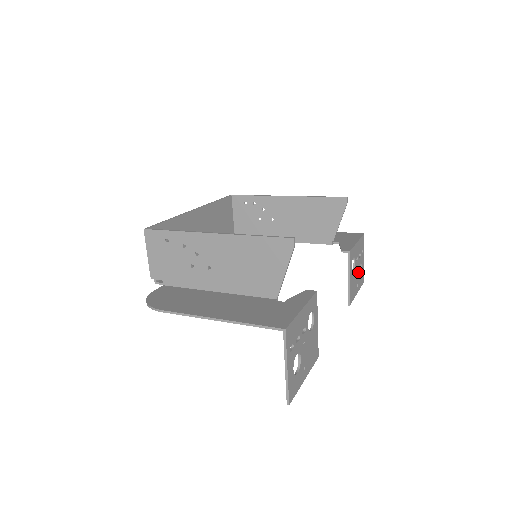
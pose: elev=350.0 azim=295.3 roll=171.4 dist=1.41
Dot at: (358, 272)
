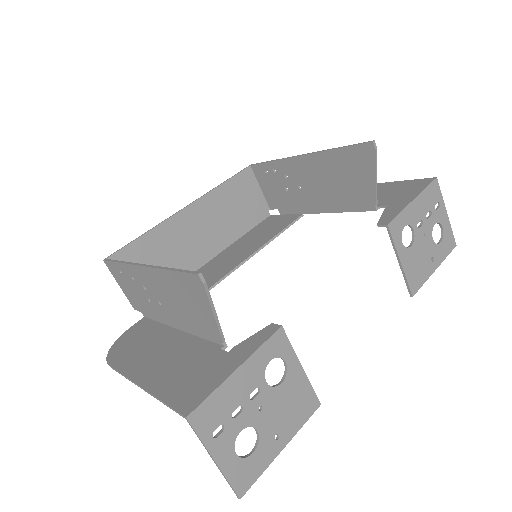
Dot at: (430, 240)
